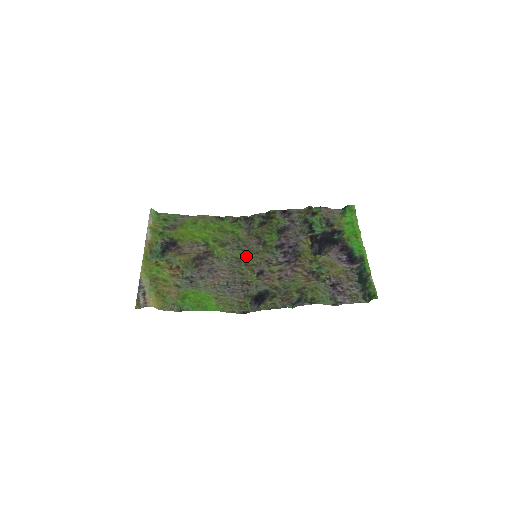
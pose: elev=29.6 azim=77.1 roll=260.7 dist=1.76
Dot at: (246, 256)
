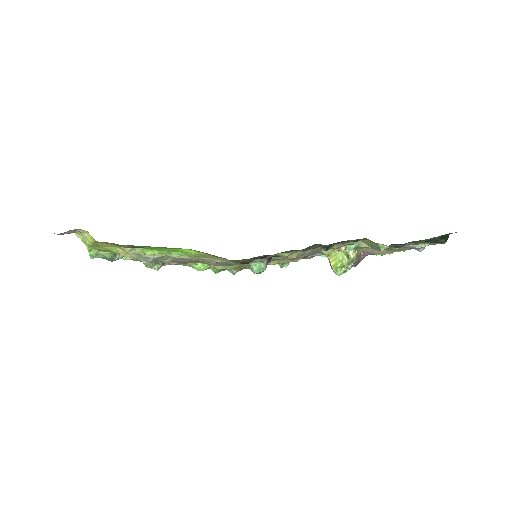
Dot at: (240, 265)
